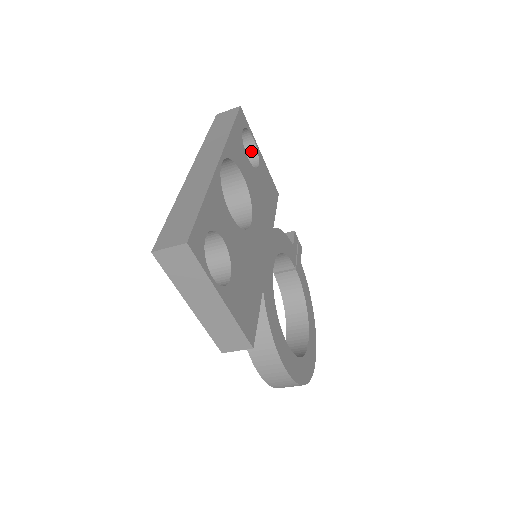
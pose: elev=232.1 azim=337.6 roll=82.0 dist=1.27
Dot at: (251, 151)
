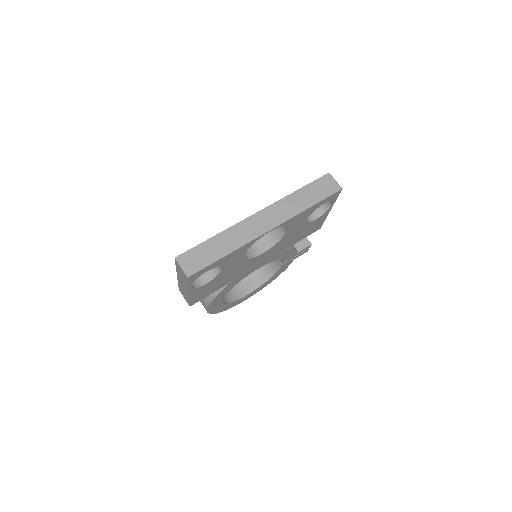
Dot at: (325, 206)
